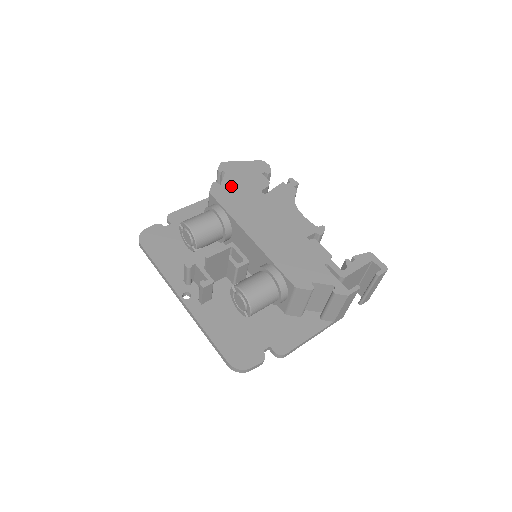
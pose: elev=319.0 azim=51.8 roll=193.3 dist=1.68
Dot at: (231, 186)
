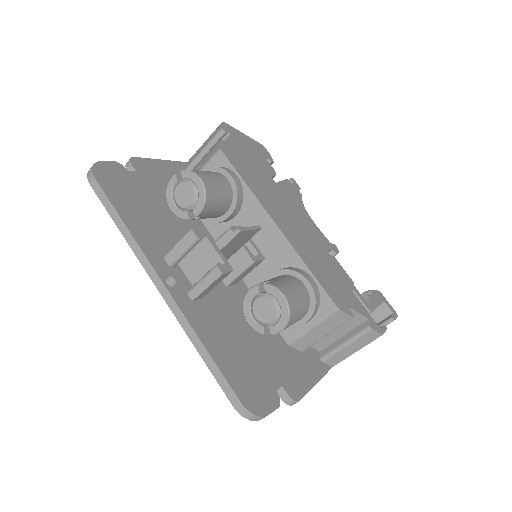
Dot at: (241, 154)
